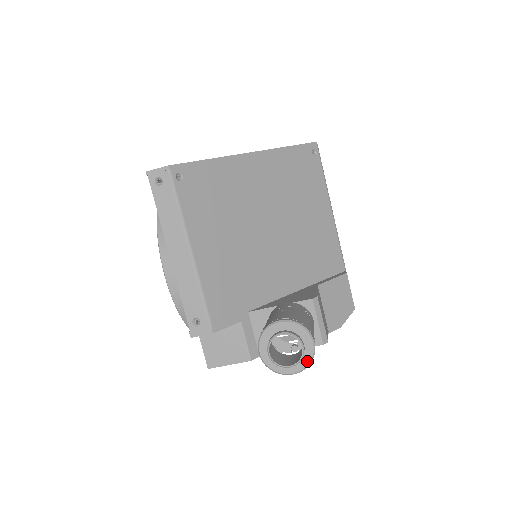
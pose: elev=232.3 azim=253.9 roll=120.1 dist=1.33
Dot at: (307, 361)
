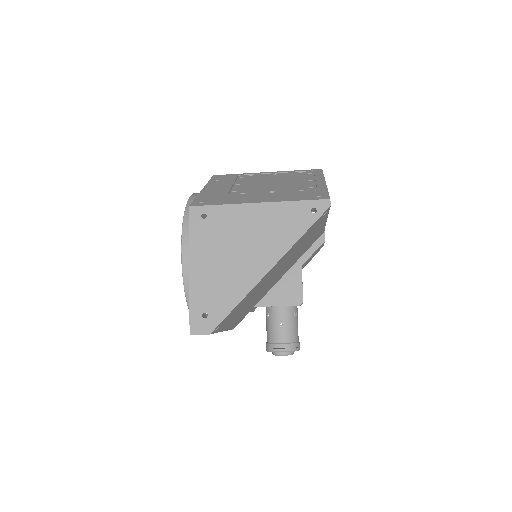
Dot at: occluded
